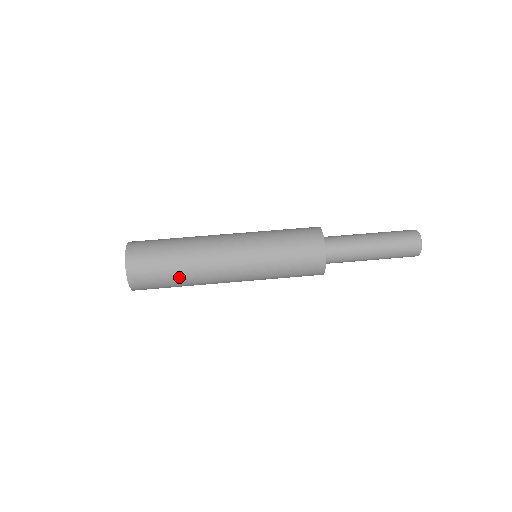
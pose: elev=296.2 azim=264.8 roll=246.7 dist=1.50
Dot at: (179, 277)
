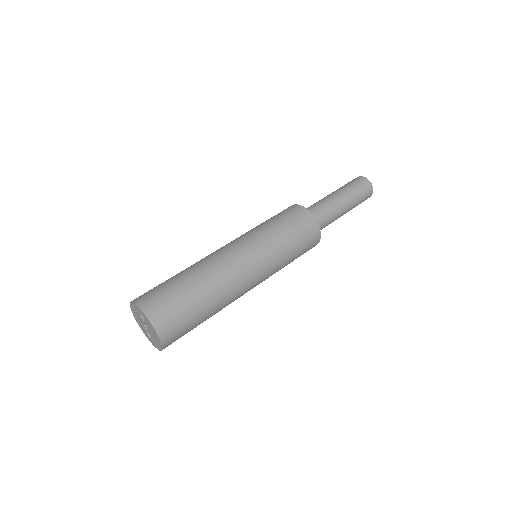
Dot at: (198, 289)
